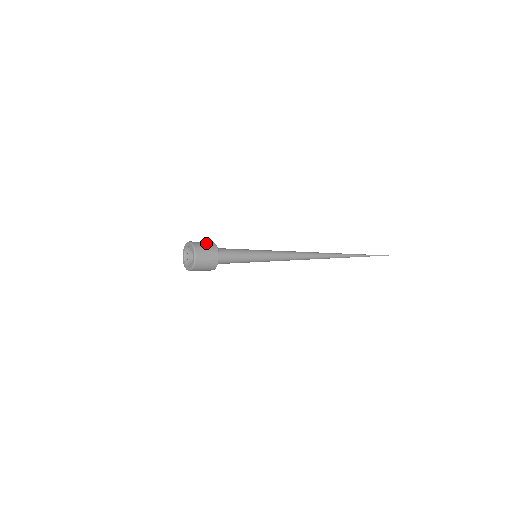
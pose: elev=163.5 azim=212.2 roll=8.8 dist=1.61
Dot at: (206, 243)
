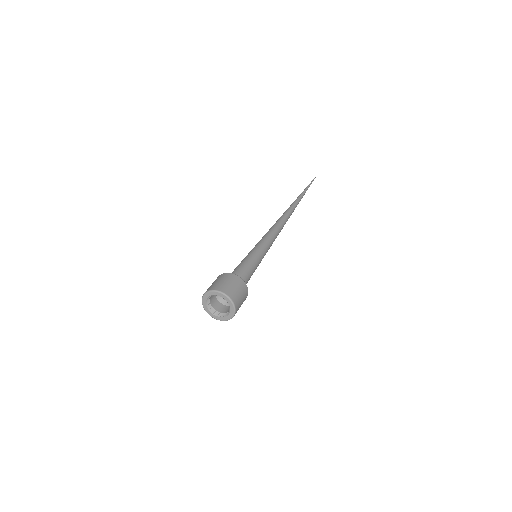
Dot at: (234, 283)
